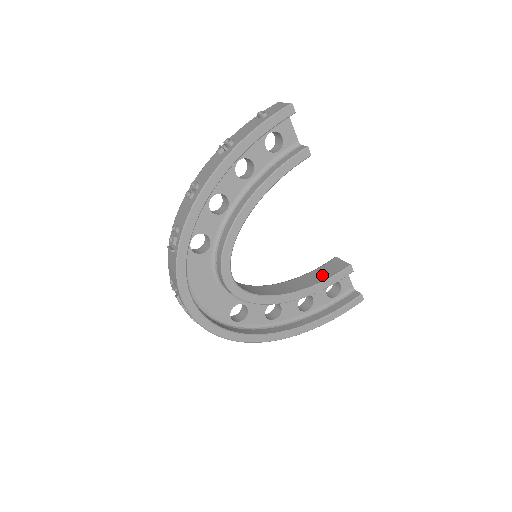
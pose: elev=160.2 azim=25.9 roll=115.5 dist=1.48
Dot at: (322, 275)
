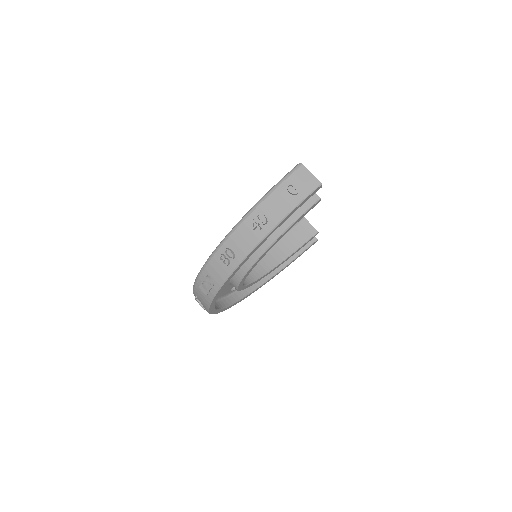
Dot at: (295, 241)
